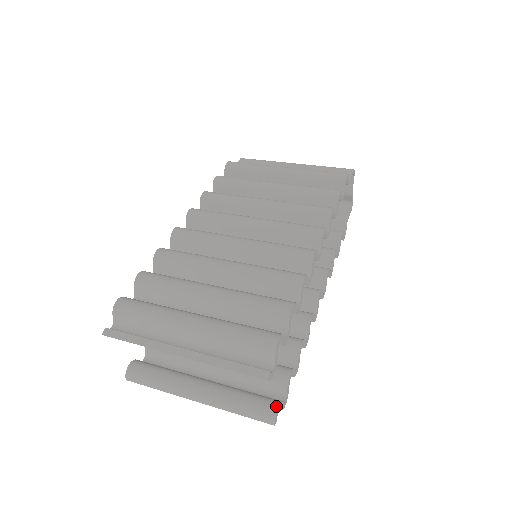
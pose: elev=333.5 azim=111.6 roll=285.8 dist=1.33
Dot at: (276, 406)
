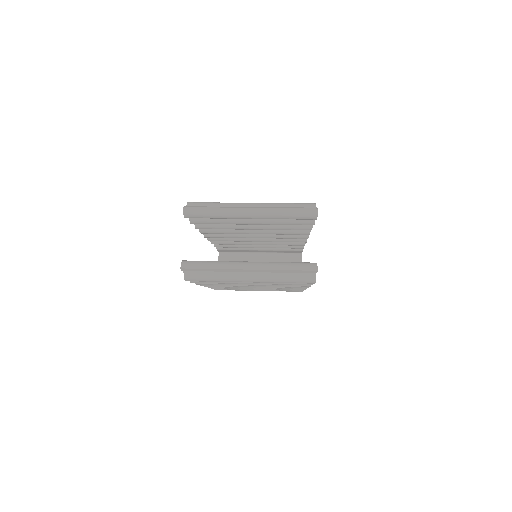
Dot at: occluded
